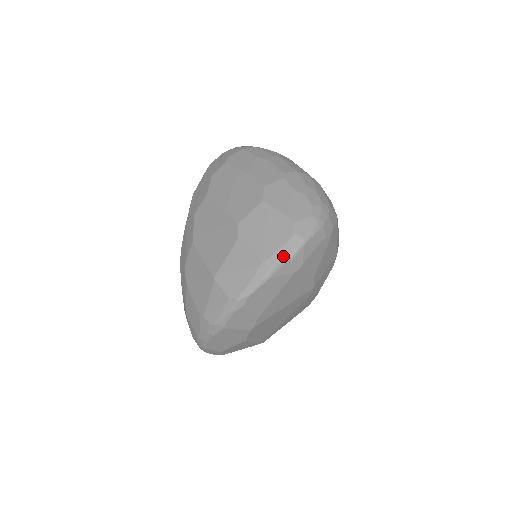
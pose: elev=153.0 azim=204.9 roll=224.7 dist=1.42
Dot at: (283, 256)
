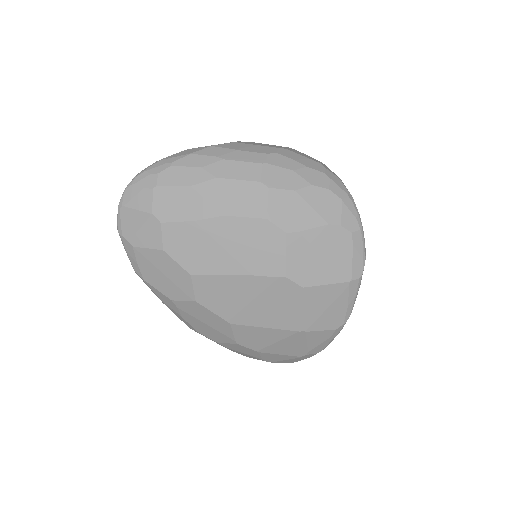
Dot at: (360, 261)
